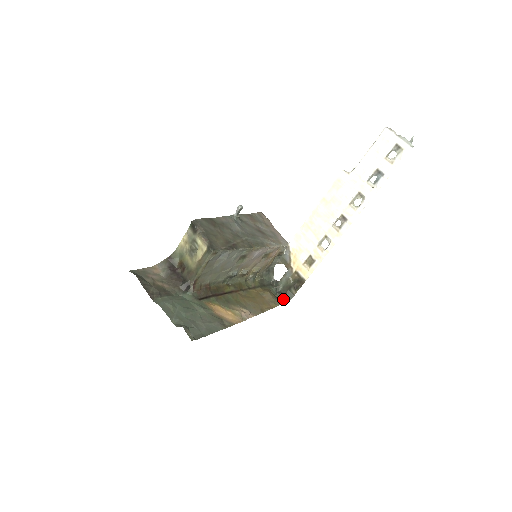
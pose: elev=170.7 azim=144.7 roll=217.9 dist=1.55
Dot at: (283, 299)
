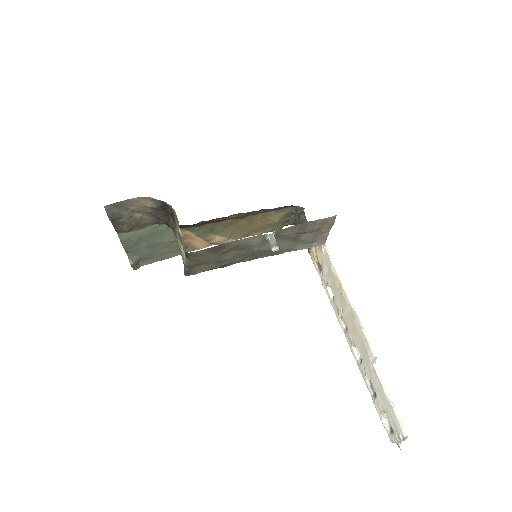
Dot at: (291, 223)
